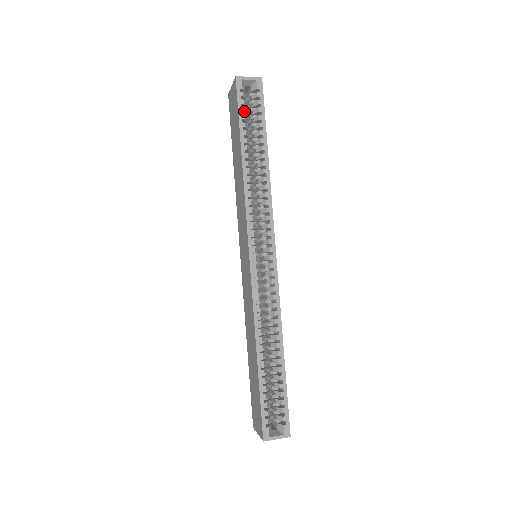
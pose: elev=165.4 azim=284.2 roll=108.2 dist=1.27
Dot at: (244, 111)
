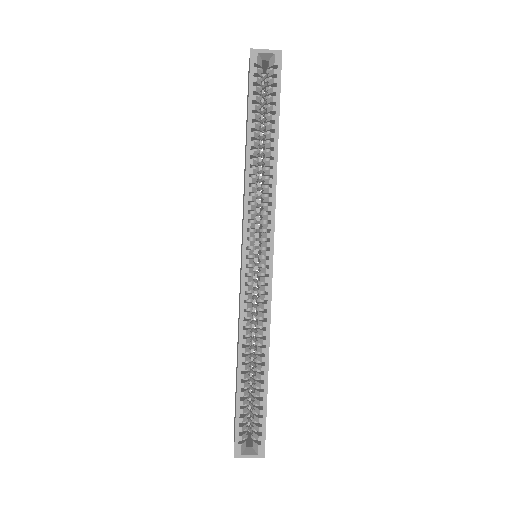
Dot at: (256, 90)
